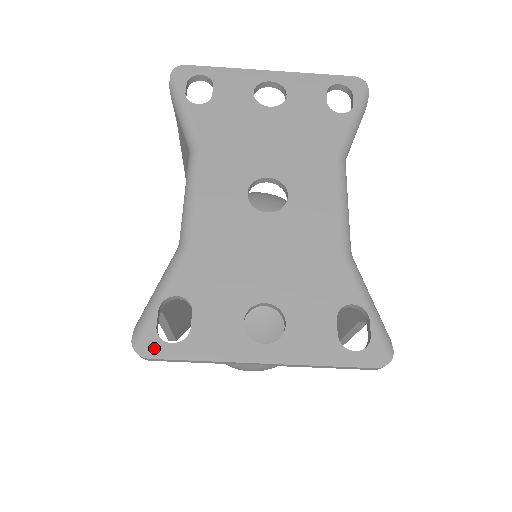
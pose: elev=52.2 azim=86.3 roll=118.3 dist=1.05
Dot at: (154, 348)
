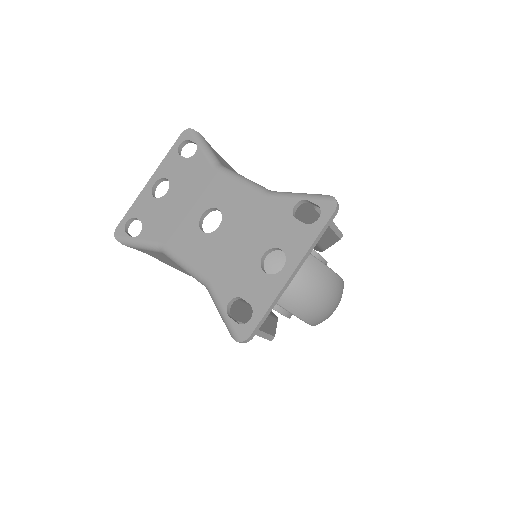
Dot at: (246, 330)
